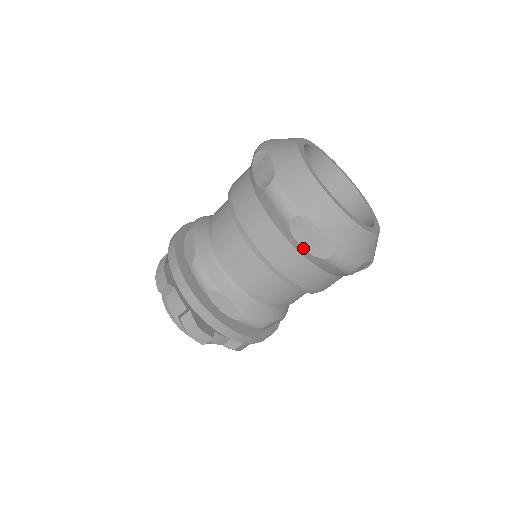
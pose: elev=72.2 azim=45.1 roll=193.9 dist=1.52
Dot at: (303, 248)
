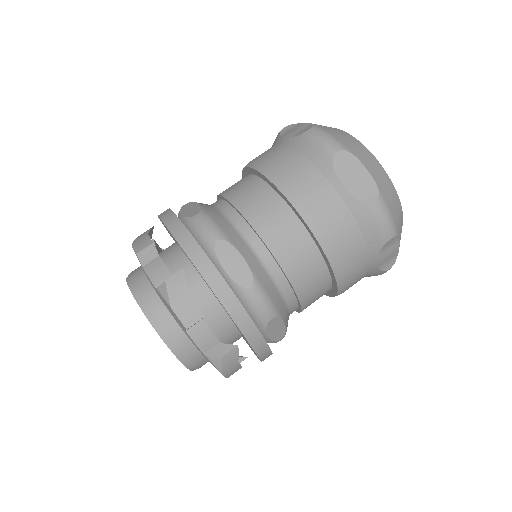
Dot at: (378, 264)
